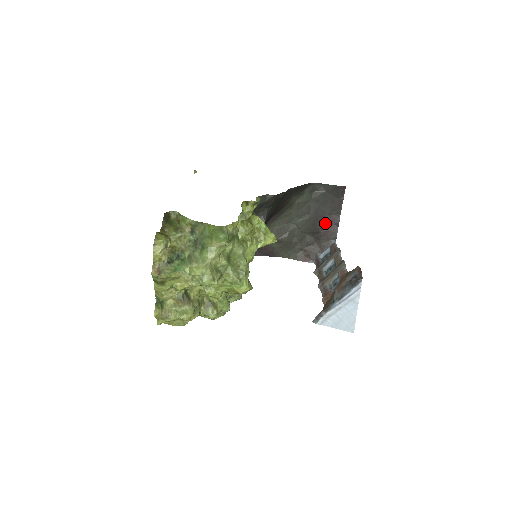
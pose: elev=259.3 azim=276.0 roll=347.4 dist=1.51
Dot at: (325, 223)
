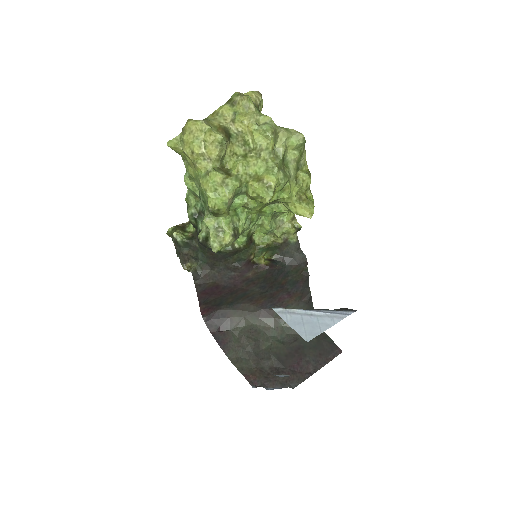
Dot at: (297, 365)
